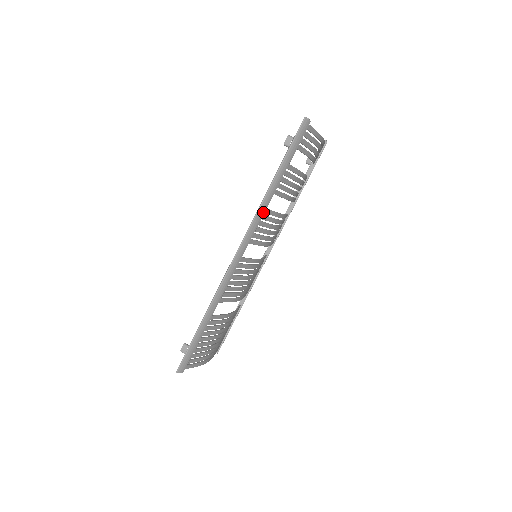
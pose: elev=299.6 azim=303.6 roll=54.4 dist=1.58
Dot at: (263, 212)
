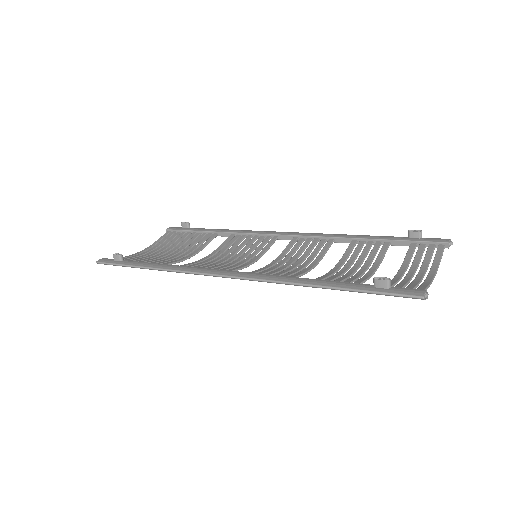
Dot at: occluded
